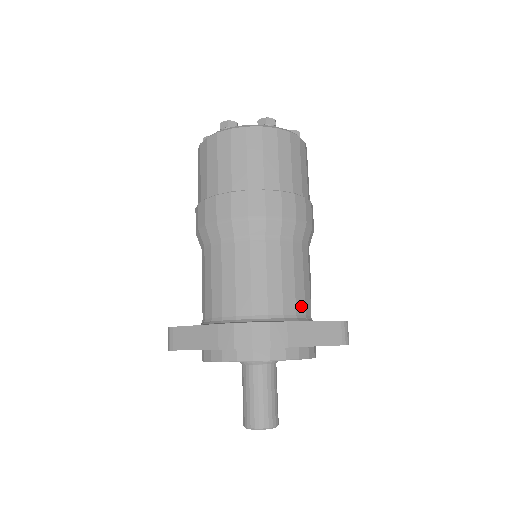
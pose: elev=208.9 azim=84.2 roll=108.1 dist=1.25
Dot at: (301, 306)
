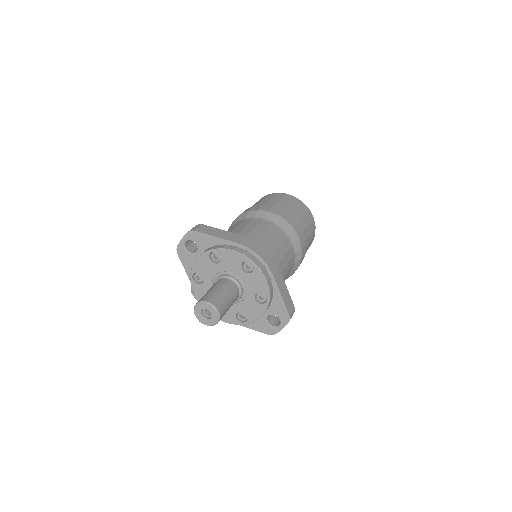
Dot at: occluded
